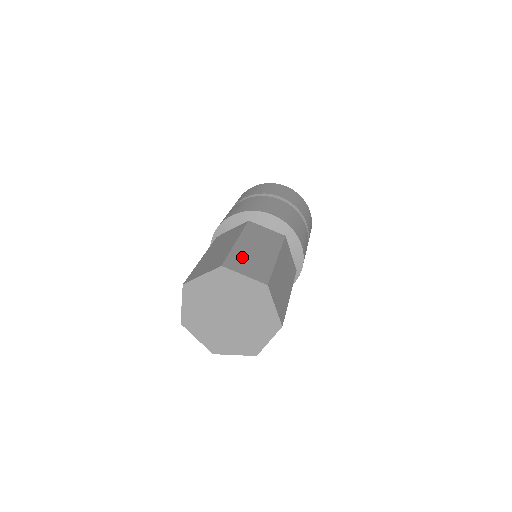
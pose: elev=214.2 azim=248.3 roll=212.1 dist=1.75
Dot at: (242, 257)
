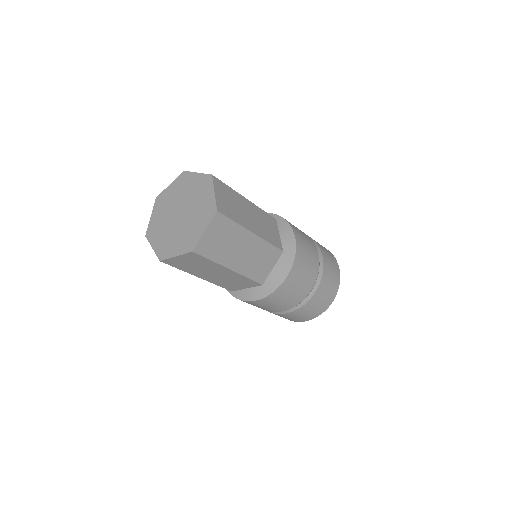
Dot at: occluded
